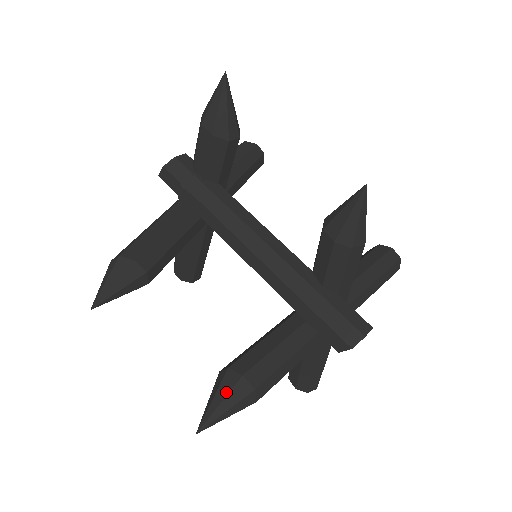
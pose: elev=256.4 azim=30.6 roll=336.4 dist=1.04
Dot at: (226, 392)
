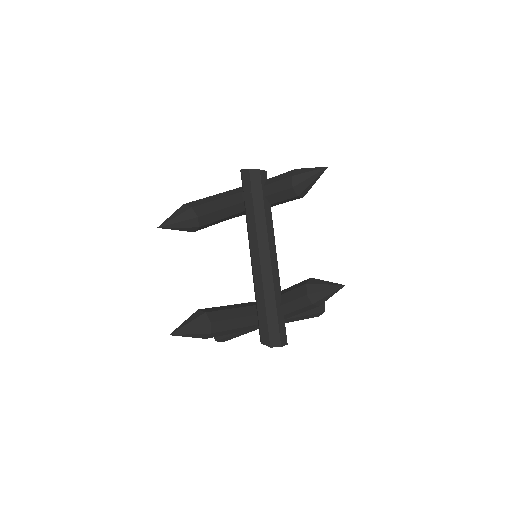
Dot at: (197, 325)
